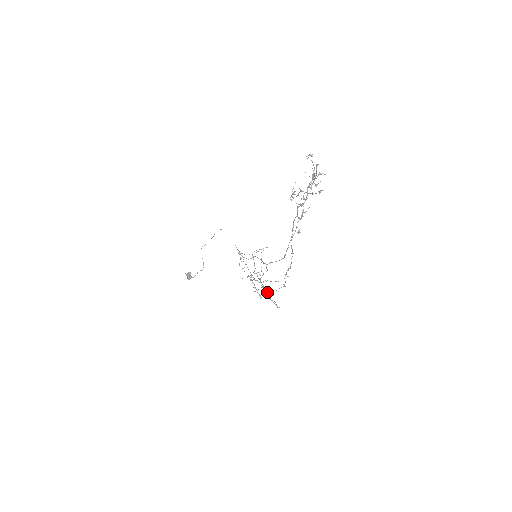
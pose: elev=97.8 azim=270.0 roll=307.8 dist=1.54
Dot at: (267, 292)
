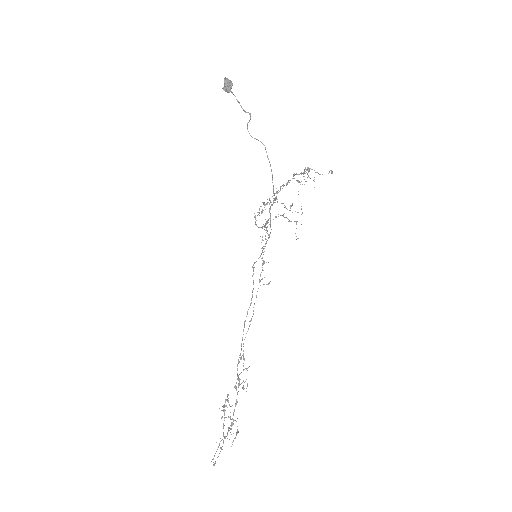
Dot at: occluded
